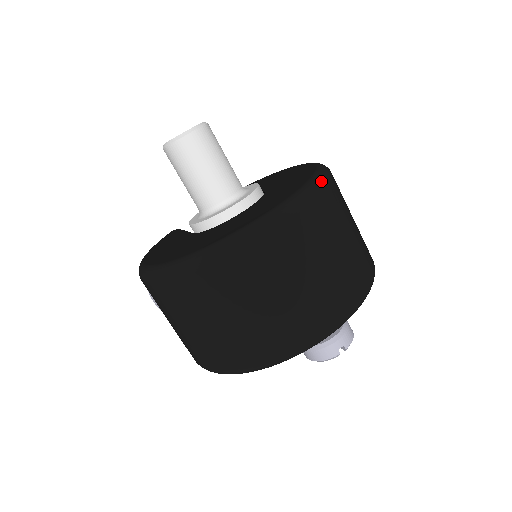
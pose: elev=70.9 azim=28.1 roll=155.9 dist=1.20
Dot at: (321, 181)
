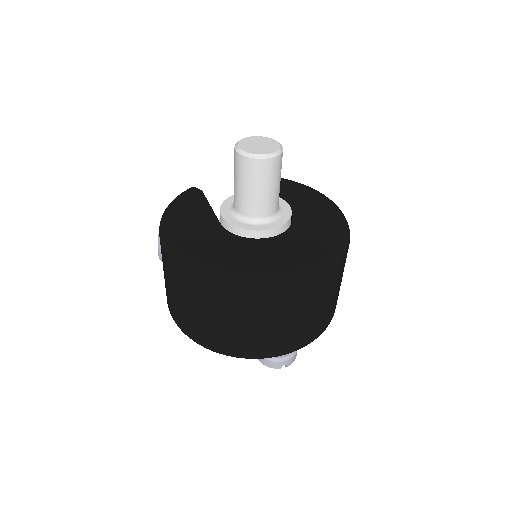
Dot at: (342, 254)
